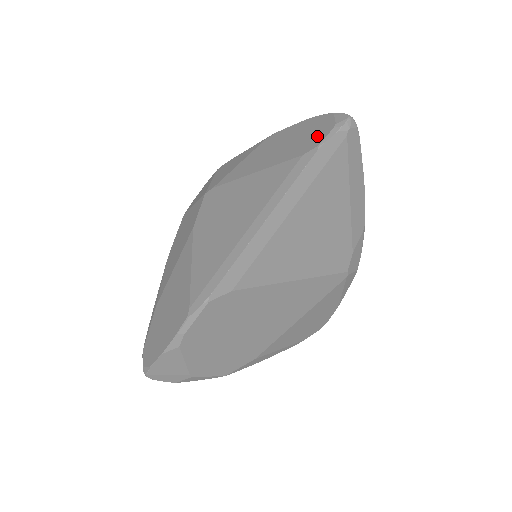
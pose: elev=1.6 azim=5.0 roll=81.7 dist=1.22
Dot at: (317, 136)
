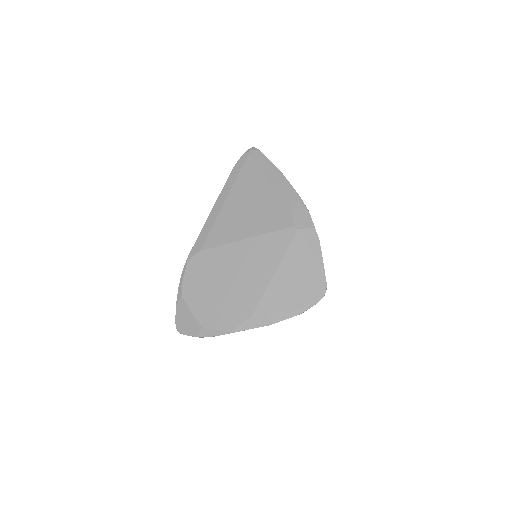
Dot at: occluded
